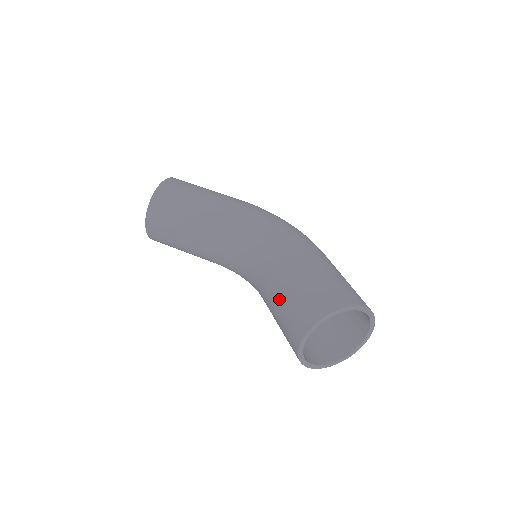
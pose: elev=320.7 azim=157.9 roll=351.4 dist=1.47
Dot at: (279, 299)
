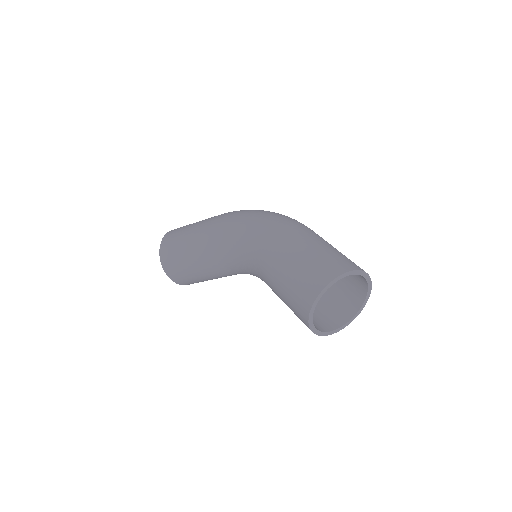
Dot at: occluded
